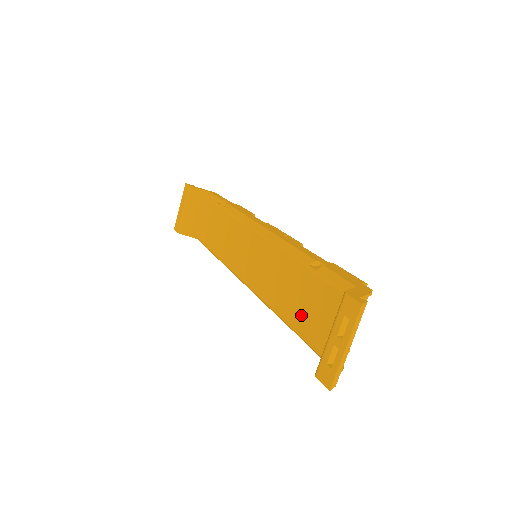
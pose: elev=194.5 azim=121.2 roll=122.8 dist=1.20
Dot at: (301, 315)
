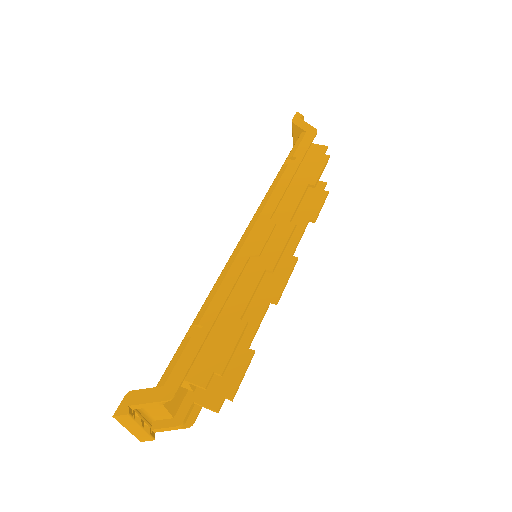
Dot at: occluded
